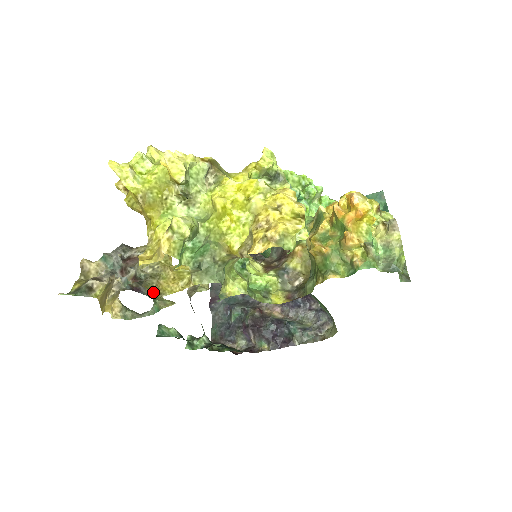
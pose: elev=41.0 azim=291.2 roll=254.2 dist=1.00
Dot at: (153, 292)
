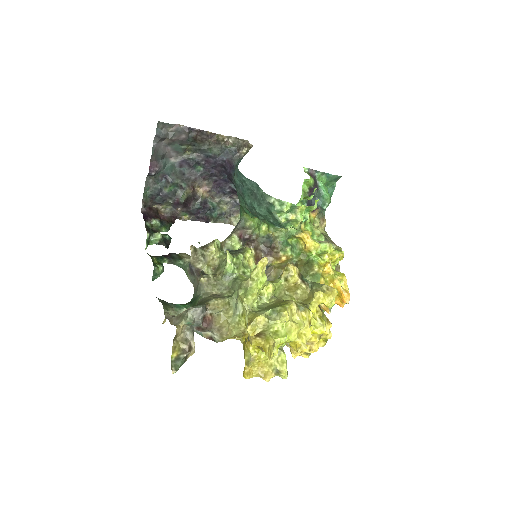
Dot at: occluded
